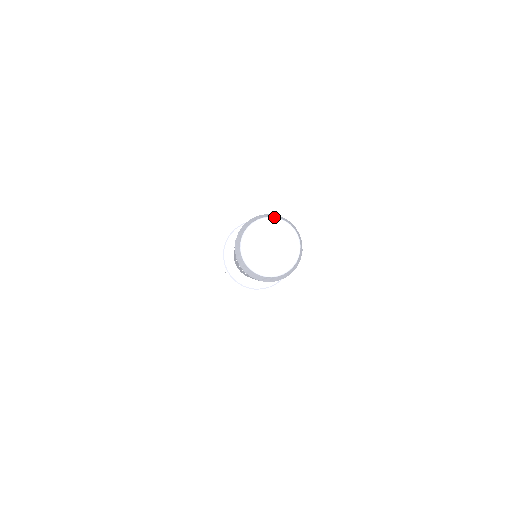
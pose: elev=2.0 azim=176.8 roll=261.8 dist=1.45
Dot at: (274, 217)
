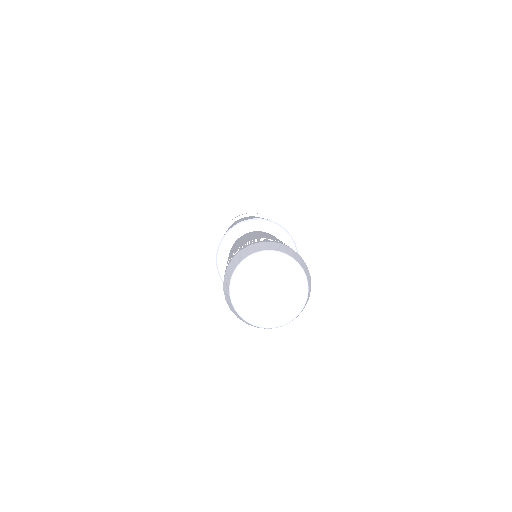
Dot at: (262, 251)
